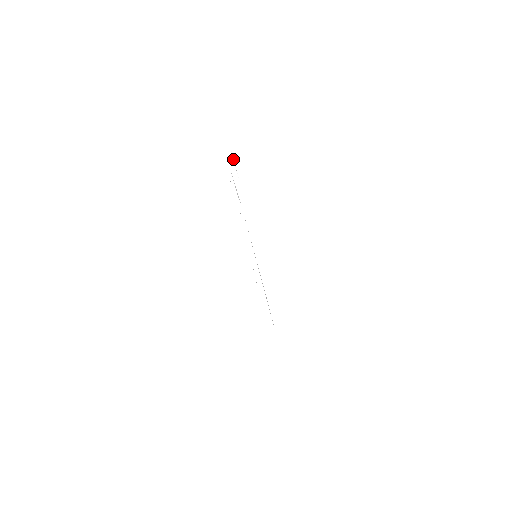
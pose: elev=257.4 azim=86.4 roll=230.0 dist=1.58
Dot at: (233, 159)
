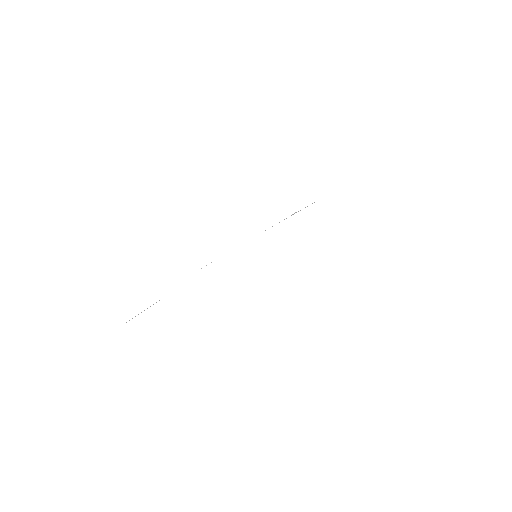
Dot at: occluded
